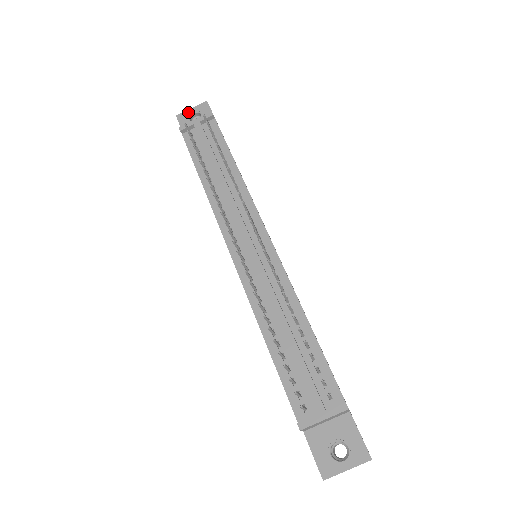
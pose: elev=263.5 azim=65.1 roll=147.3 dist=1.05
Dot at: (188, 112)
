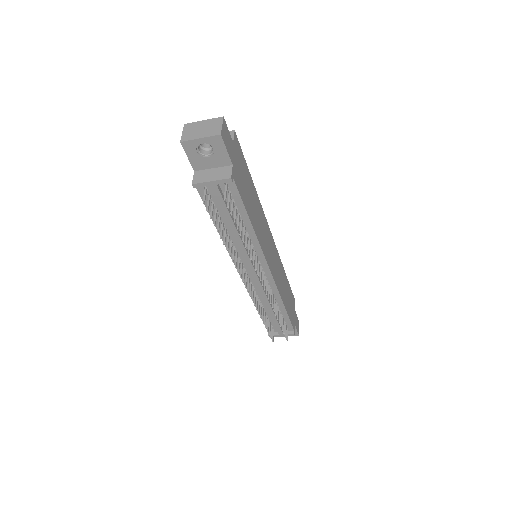
Dot at: (196, 142)
